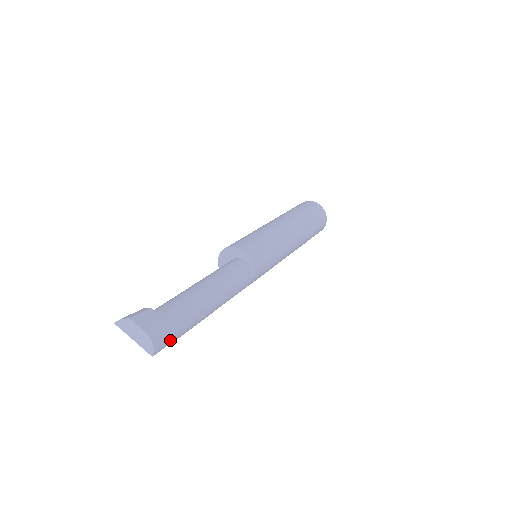
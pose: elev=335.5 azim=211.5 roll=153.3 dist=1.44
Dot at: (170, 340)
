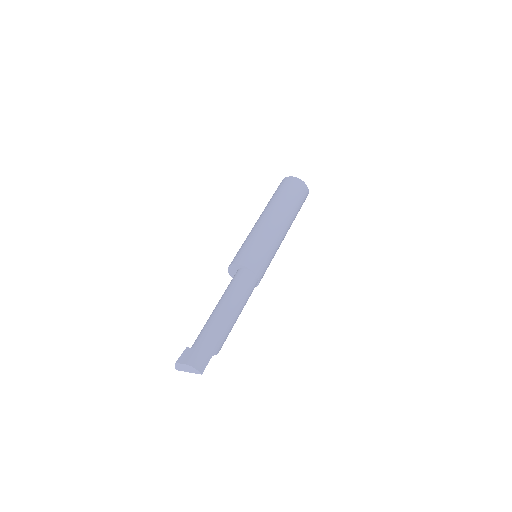
Dot at: (208, 357)
